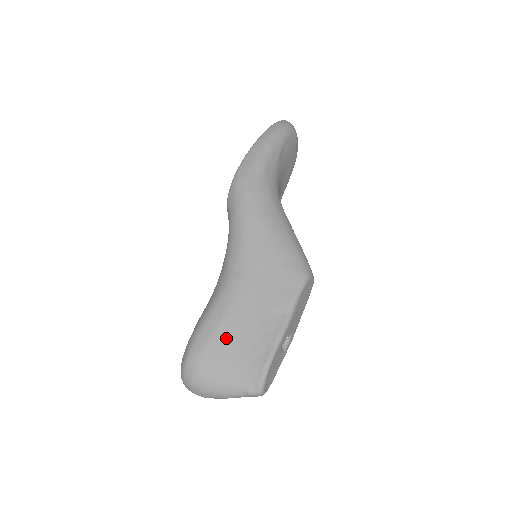
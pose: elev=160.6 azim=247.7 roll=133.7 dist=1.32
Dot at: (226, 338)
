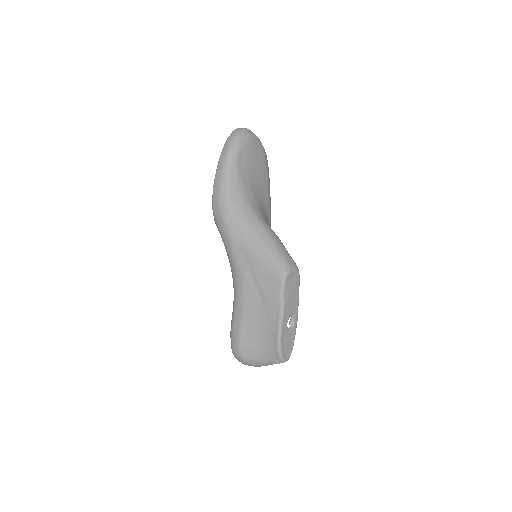
Dot at: (248, 333)
